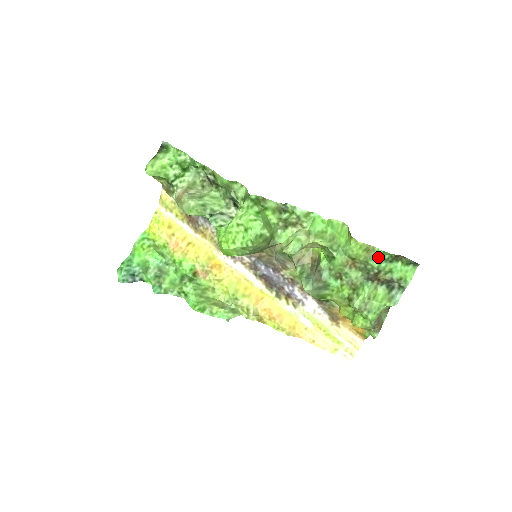
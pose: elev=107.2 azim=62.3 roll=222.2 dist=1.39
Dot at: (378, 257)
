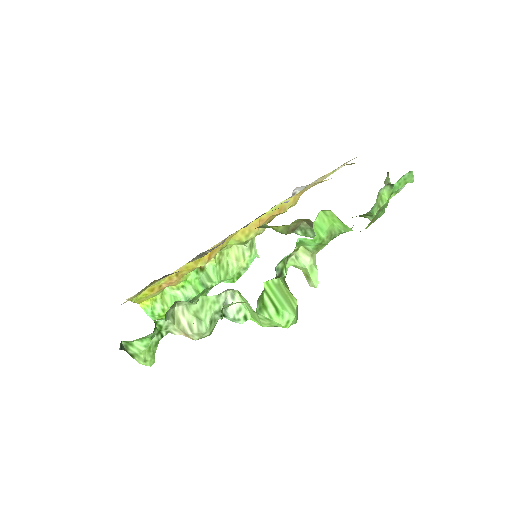
Dot at: (382, 212)
